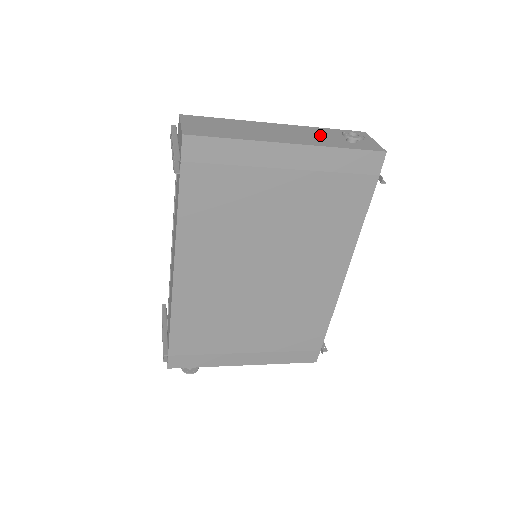
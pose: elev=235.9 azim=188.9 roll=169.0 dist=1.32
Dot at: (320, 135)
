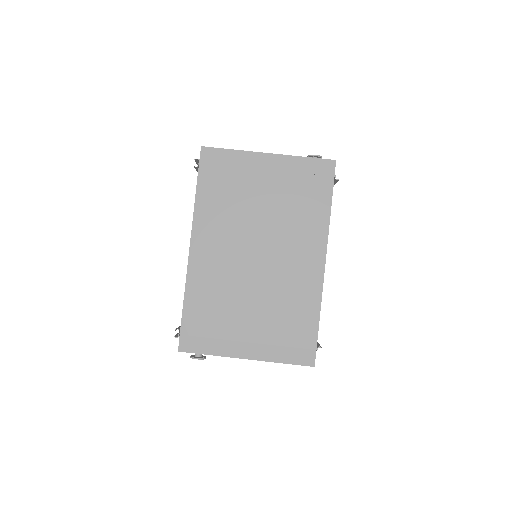
Dot at: occluded
